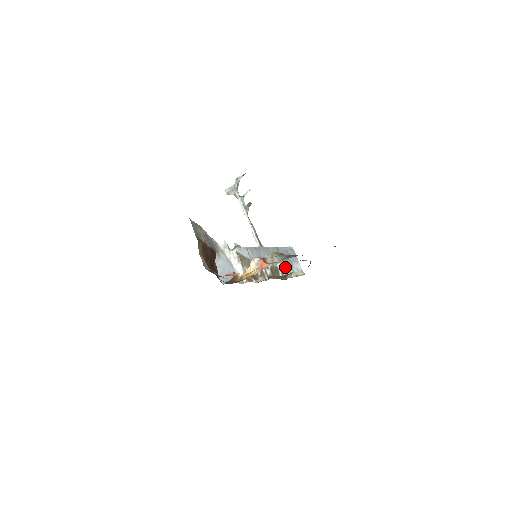
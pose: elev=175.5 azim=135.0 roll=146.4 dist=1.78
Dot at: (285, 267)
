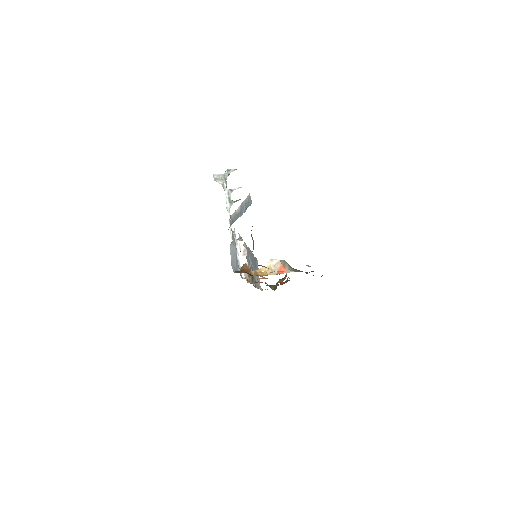
Dot at: (255, 276)
